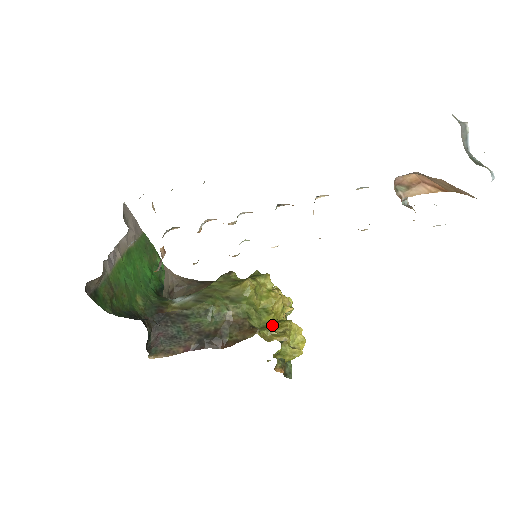
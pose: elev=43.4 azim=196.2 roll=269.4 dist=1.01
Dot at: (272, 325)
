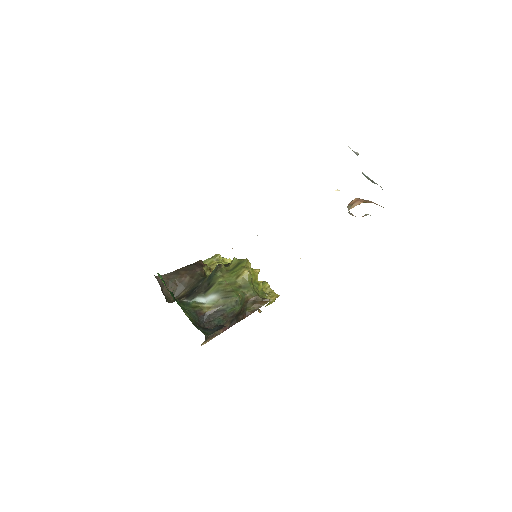
Dot at: (263, 290)
